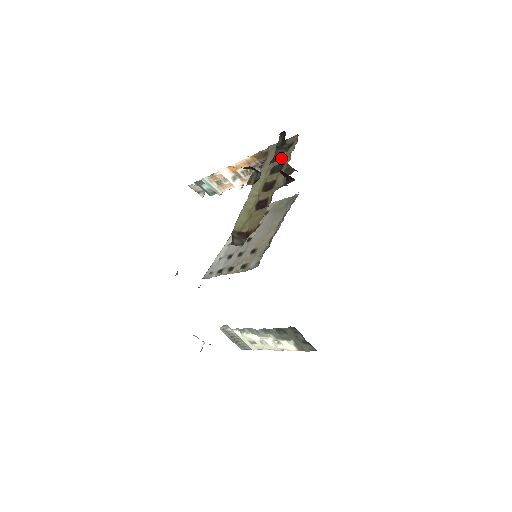
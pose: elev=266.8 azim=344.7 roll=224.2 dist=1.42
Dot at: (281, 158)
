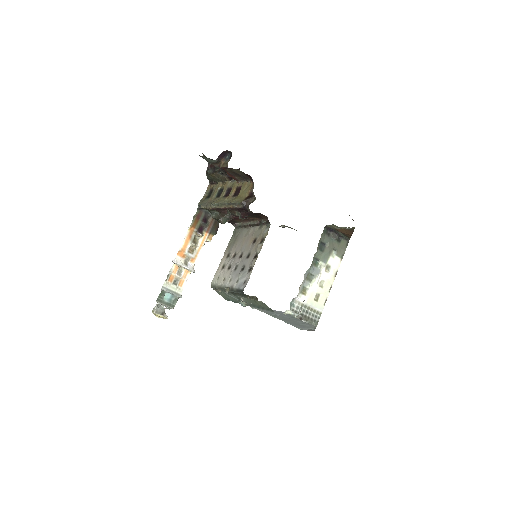
Dot at: occluded
